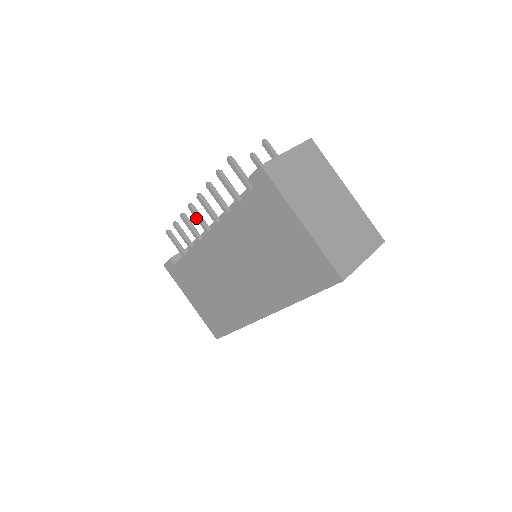
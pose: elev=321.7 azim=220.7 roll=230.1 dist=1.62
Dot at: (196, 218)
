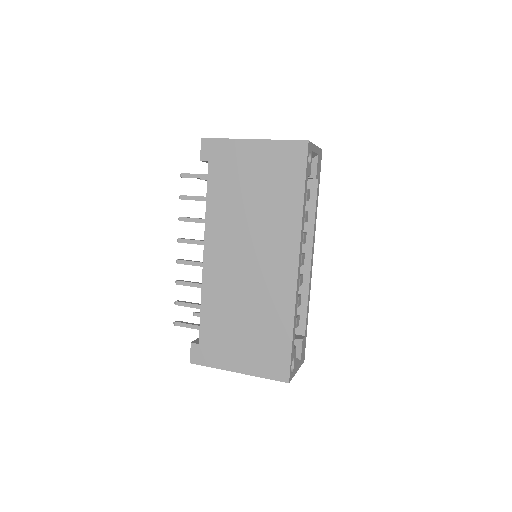
Dot at: (189, 264)
